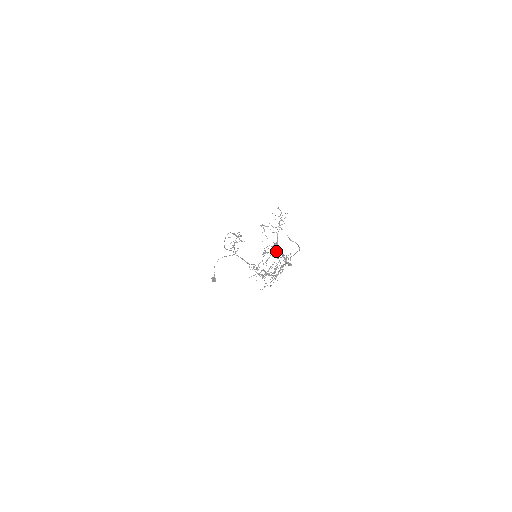
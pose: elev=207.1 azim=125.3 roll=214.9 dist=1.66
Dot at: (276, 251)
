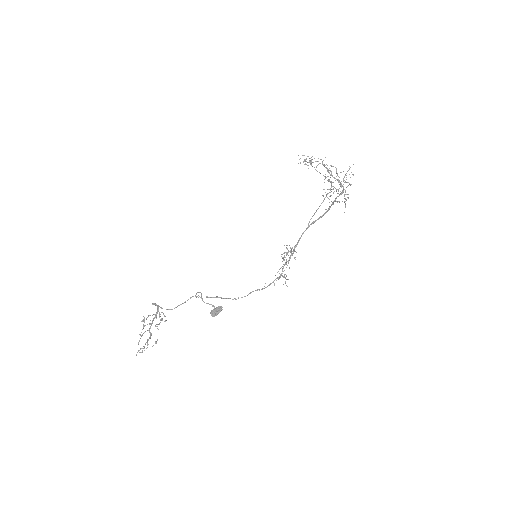
Dot at: occluded
